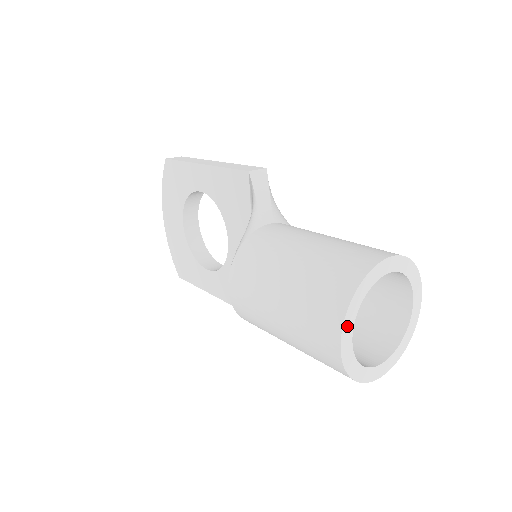
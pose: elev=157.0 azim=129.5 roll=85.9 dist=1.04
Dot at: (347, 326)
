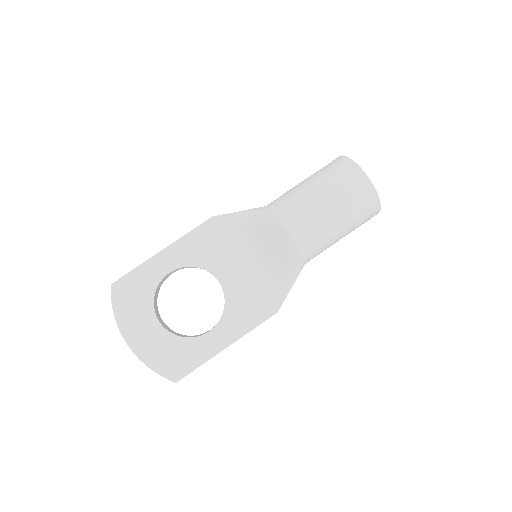
Dot at: (361, 171)
